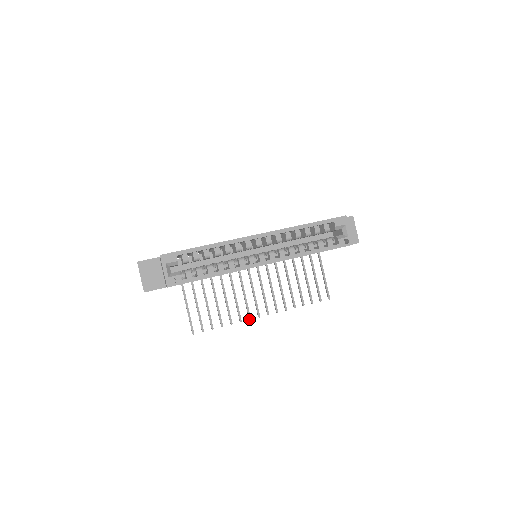
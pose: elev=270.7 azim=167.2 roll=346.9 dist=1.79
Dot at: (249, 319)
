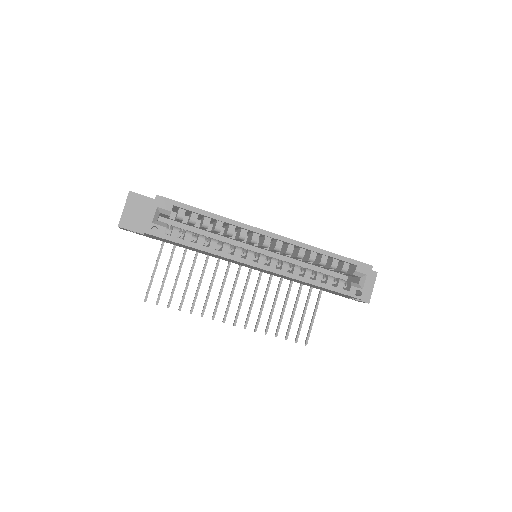
Dot at: (212, 318)
